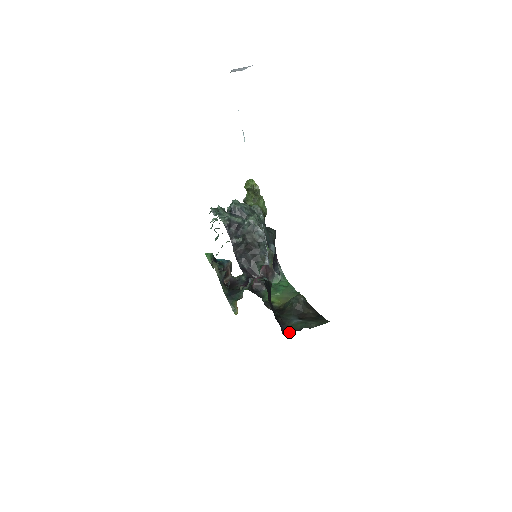
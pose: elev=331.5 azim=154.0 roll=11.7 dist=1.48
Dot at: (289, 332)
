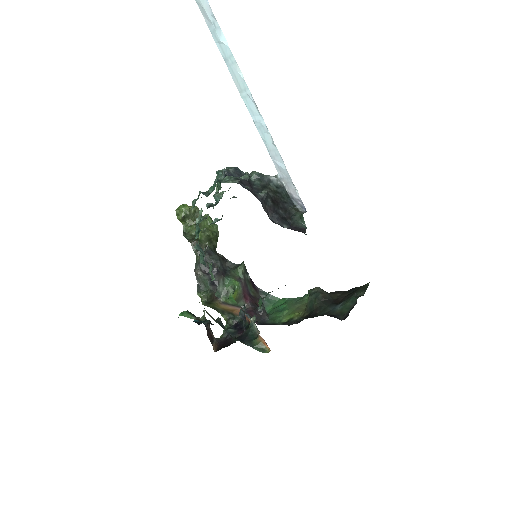
Dot at: (347, 314)
